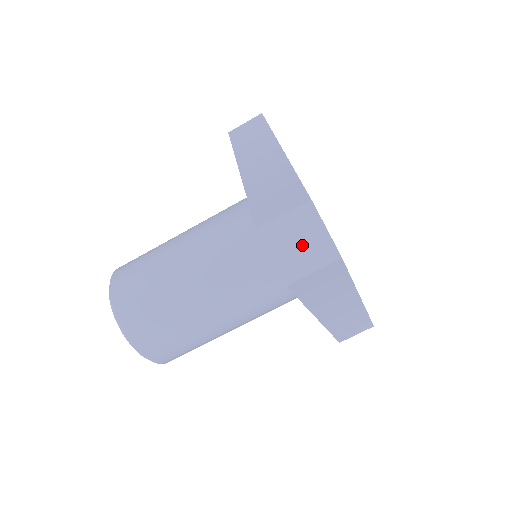
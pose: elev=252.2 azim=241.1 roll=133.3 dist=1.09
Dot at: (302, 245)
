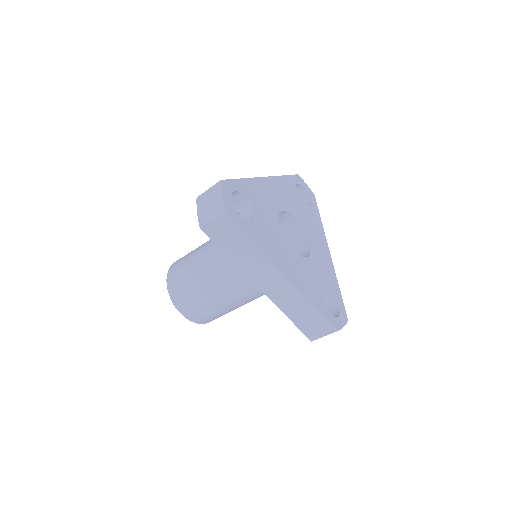
Dot at: occluded
